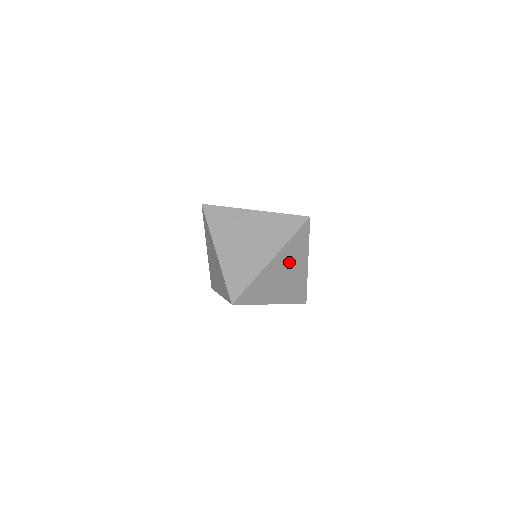
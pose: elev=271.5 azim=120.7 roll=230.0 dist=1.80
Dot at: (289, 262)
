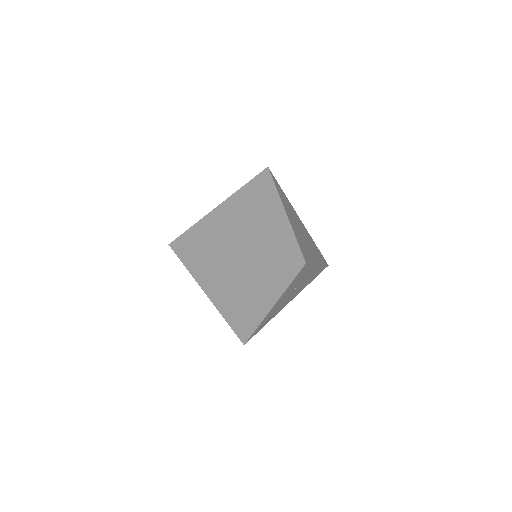
Dot at: (292, 215)
